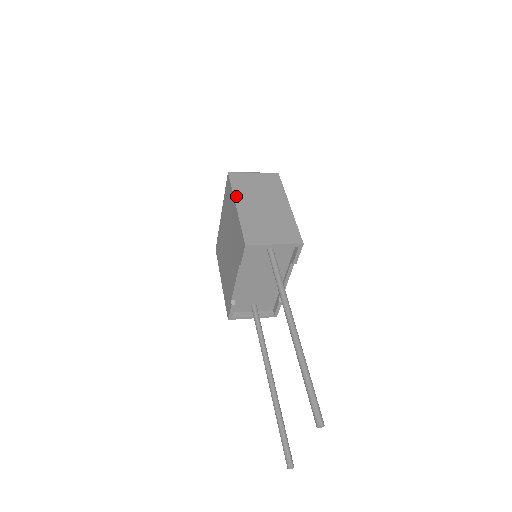
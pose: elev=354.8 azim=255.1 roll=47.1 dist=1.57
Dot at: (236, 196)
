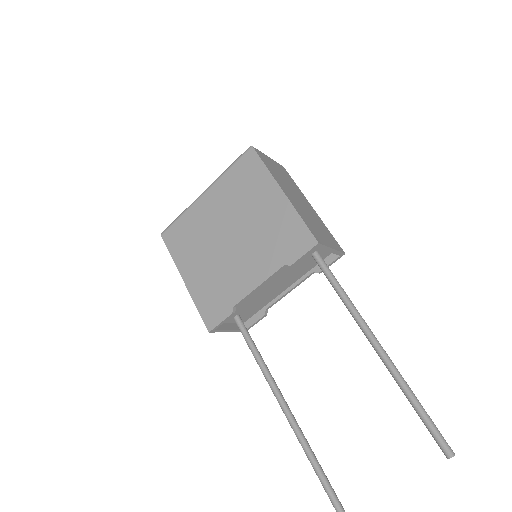
Dot at: (276, 179)
